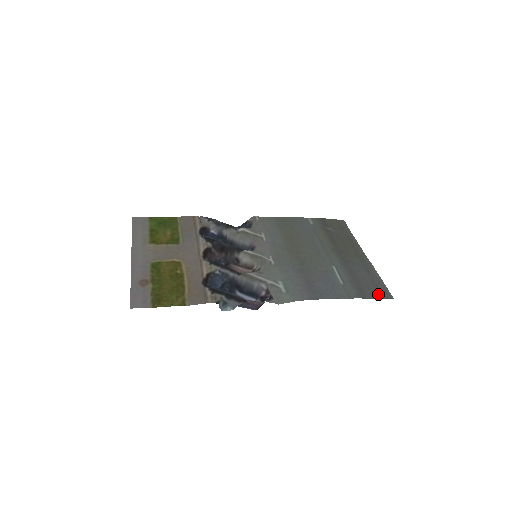
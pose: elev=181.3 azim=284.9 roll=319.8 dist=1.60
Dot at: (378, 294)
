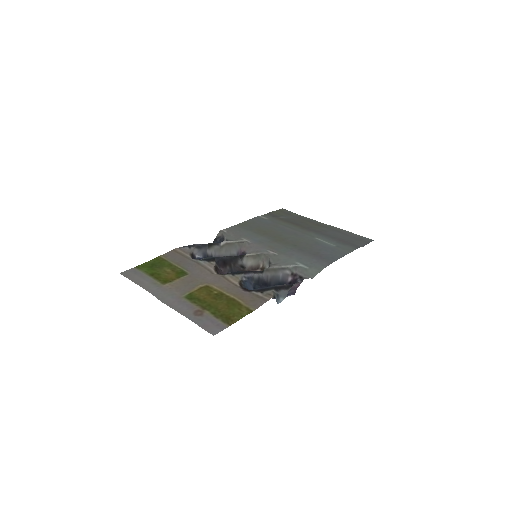
Dot at: (362, 242)
